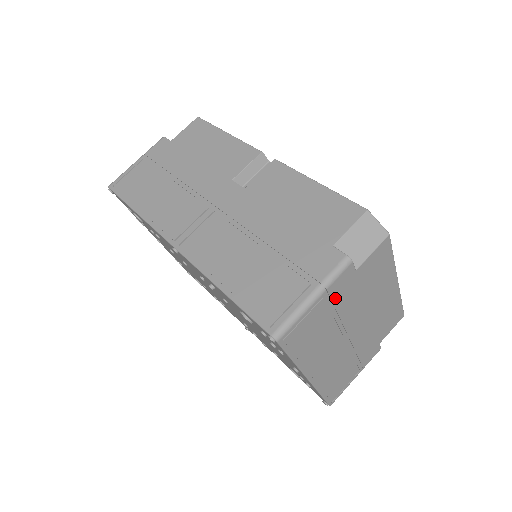
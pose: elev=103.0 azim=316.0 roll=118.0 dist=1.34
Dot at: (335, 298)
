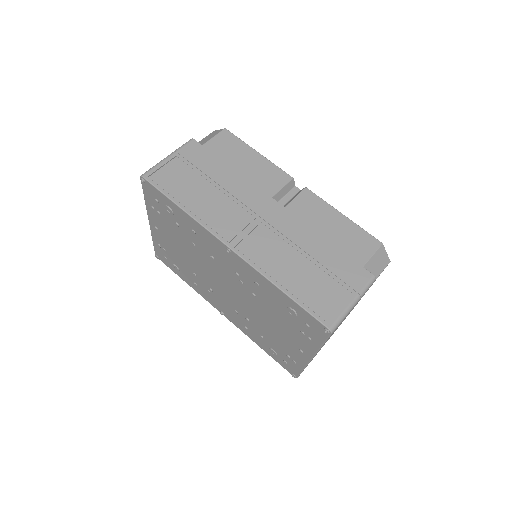
Dot at: occluded
